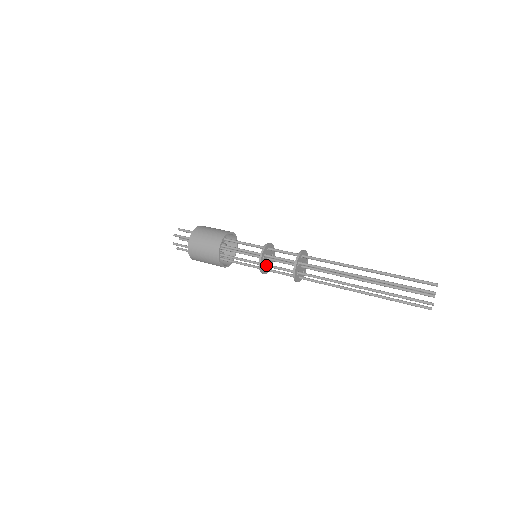
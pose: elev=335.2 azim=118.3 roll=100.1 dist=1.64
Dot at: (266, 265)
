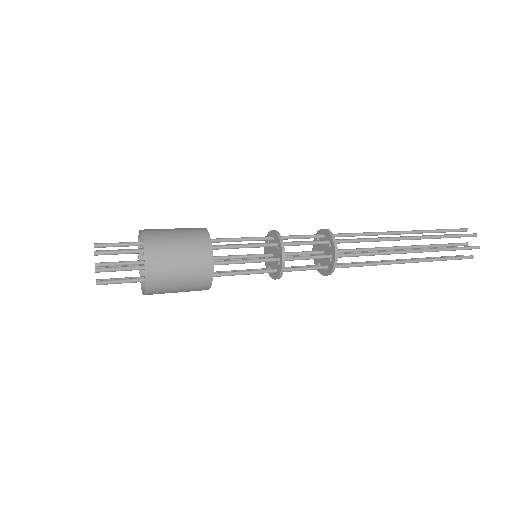
Dot at: (289, 257)
